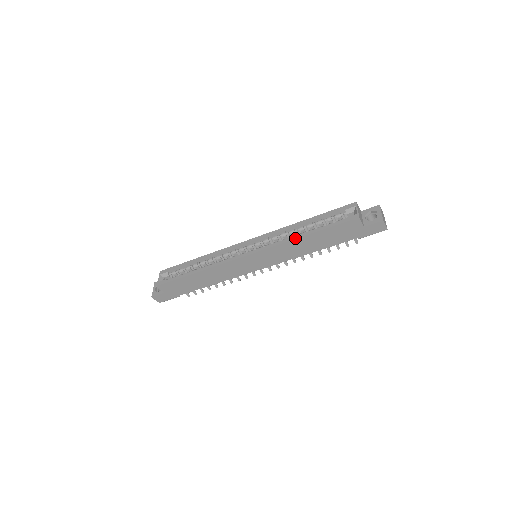
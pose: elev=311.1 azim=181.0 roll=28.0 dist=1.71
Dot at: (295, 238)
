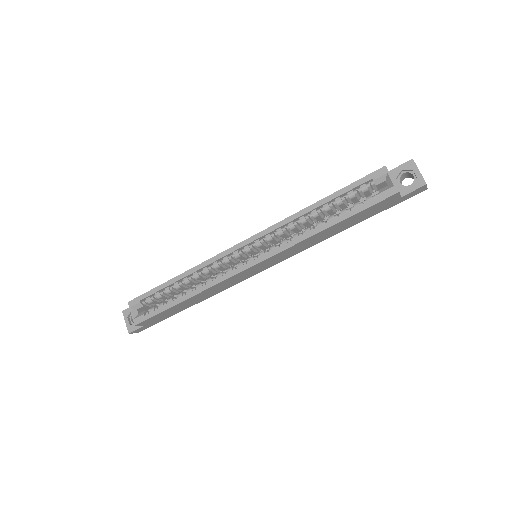
Dot at: (313, 234)
